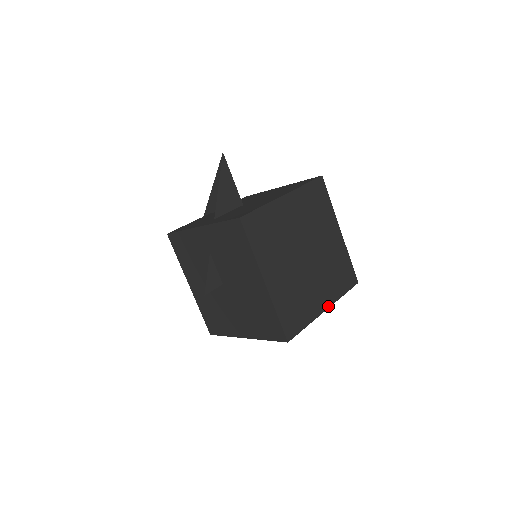
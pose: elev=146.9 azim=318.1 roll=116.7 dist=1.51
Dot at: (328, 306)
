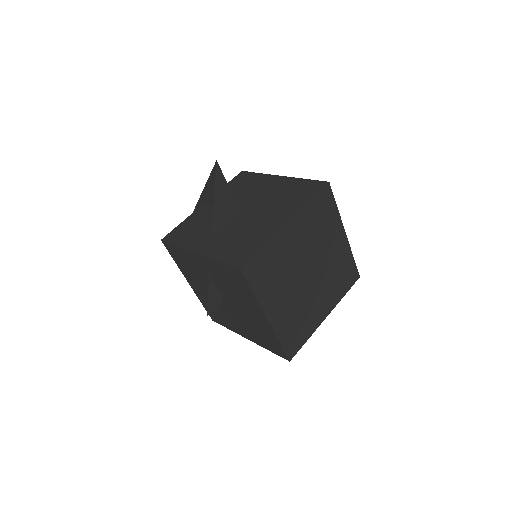
Dot at: (329, 312)
